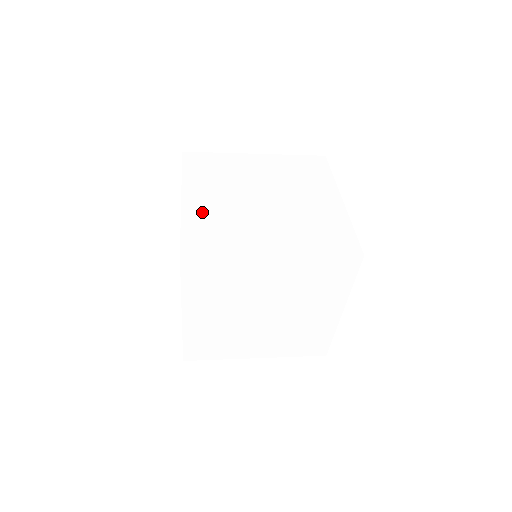
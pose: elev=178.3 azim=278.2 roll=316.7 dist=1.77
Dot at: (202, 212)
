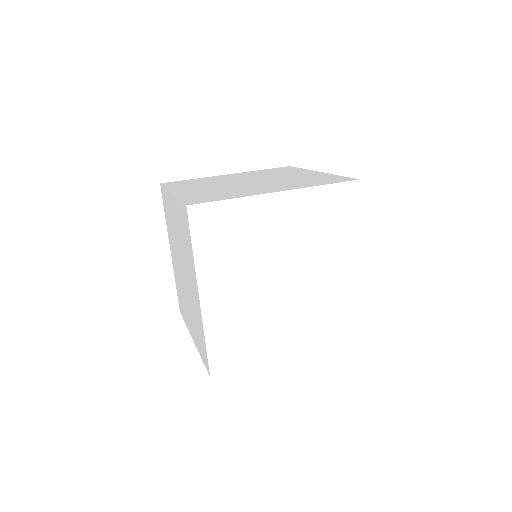
Dot at: (195, 193)
